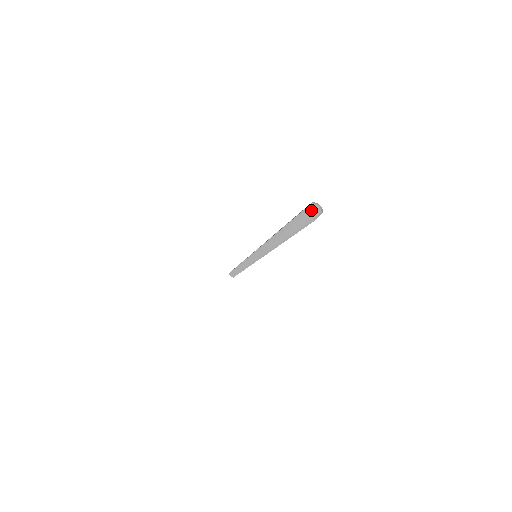
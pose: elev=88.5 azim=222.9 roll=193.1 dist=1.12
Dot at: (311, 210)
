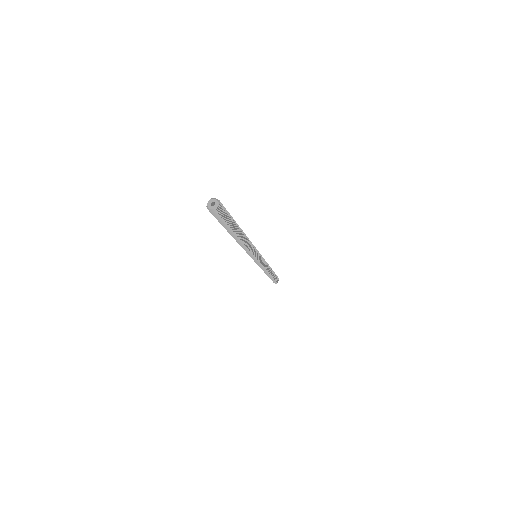
Dot at: (215, 204)
